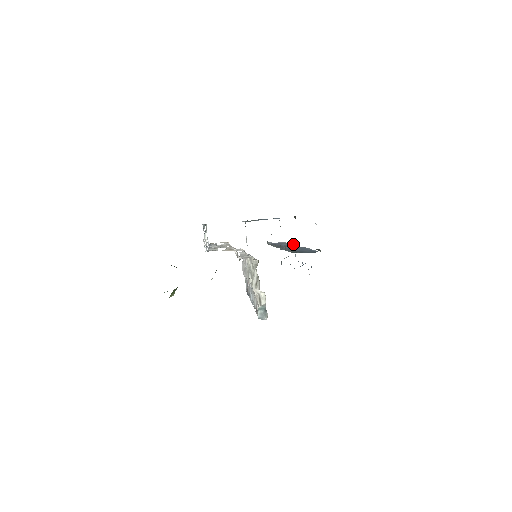
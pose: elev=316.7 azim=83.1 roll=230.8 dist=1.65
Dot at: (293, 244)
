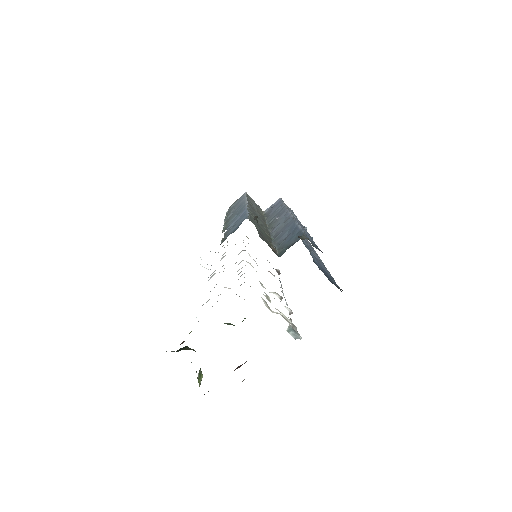
Dot at: (284, 207)
